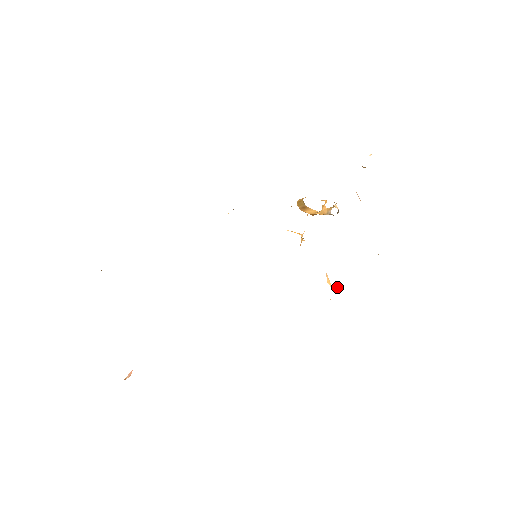
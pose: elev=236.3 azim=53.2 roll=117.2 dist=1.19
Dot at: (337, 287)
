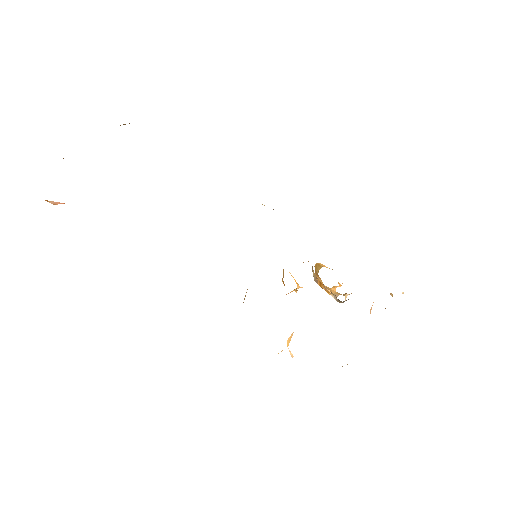
Dot at: occluded
